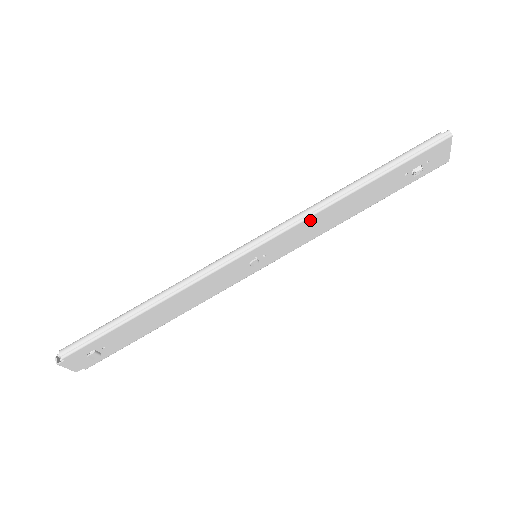
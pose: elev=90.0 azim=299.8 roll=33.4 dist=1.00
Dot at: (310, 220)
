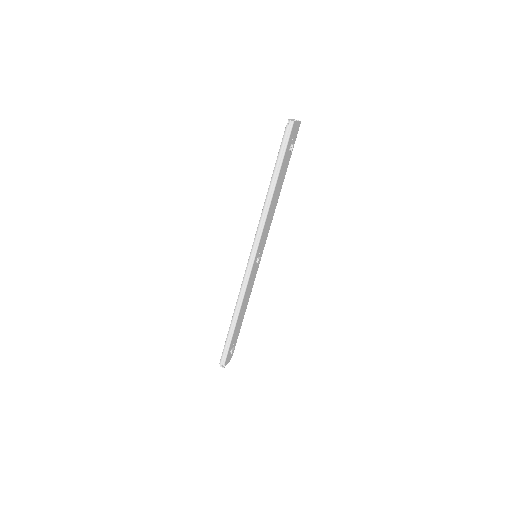
Dot at: (266, 224)
